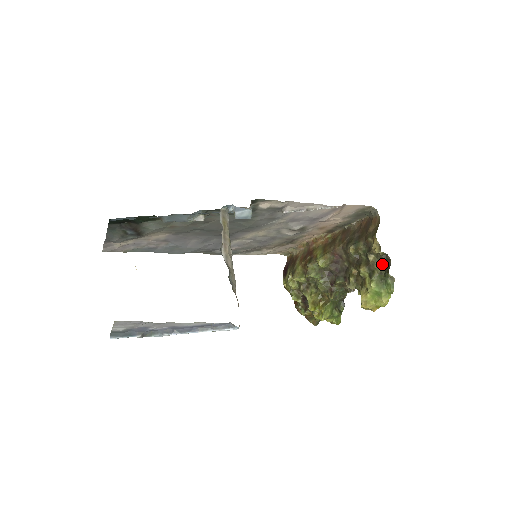
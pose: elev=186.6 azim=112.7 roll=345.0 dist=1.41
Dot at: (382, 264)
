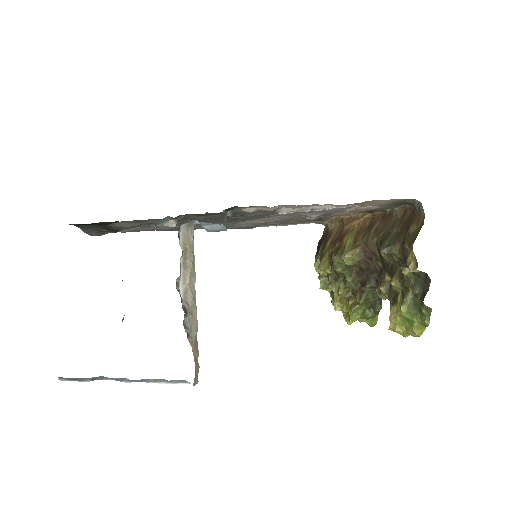
Dot at: (419, 284)
